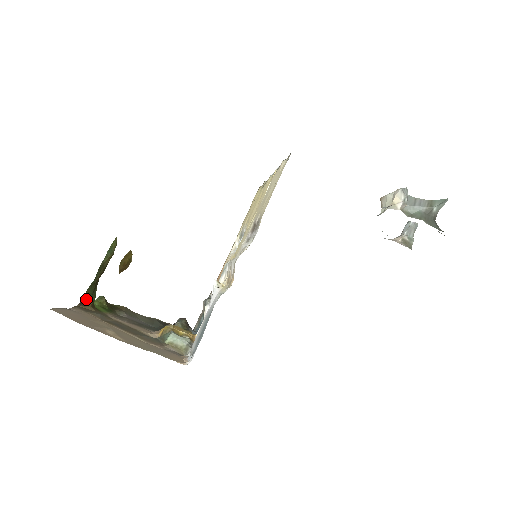
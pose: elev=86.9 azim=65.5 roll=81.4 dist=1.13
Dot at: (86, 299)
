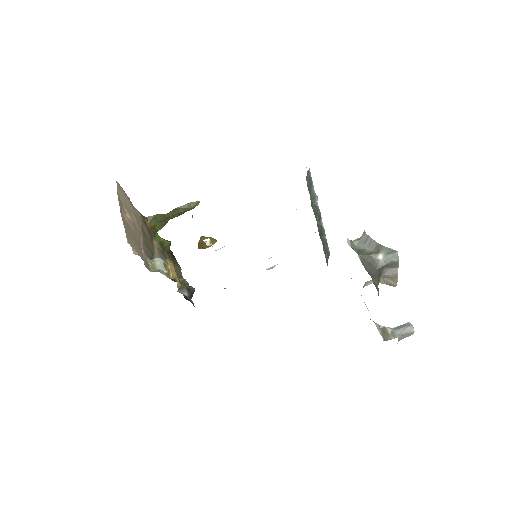
Dot at: (152, 219)
